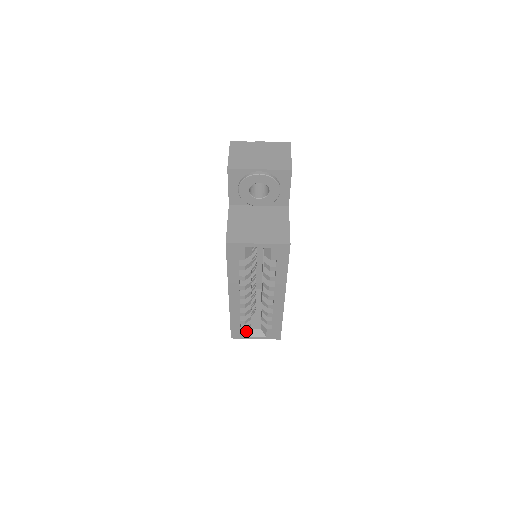
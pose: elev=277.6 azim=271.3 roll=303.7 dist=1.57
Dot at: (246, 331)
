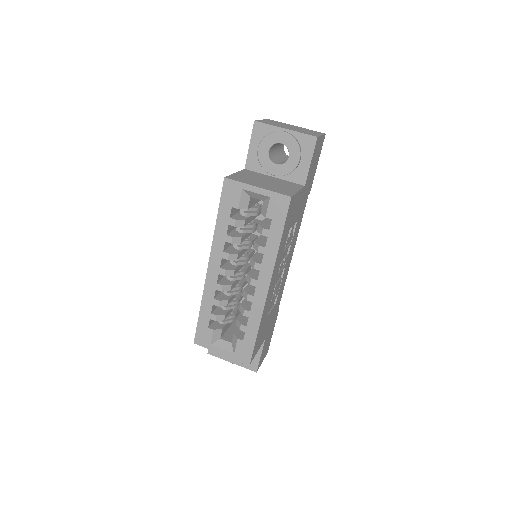
Dot at: (214, 336)
